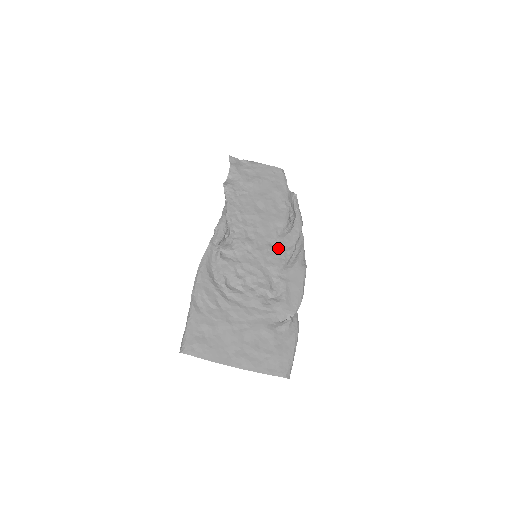
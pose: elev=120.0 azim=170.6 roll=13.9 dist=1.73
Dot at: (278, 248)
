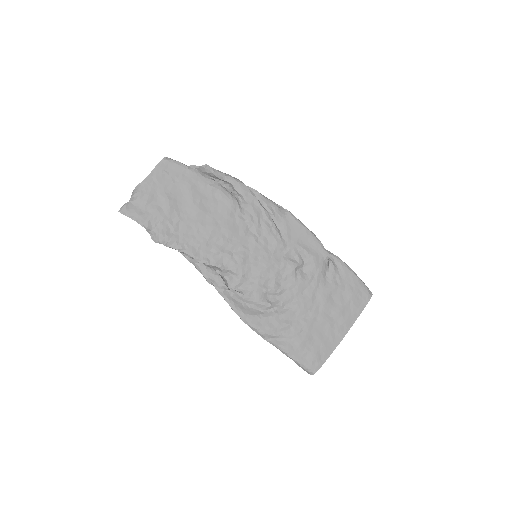
Dot at: (259, 228)
